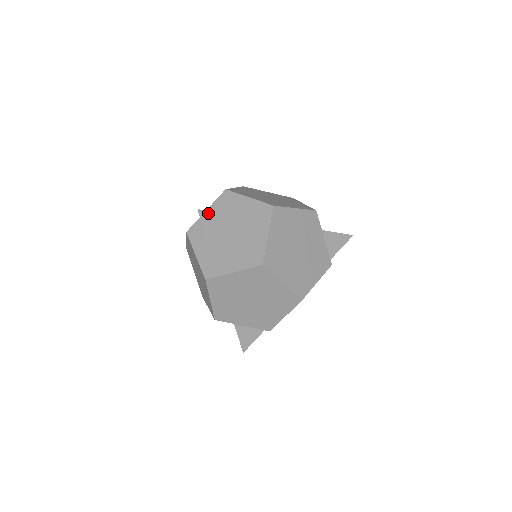
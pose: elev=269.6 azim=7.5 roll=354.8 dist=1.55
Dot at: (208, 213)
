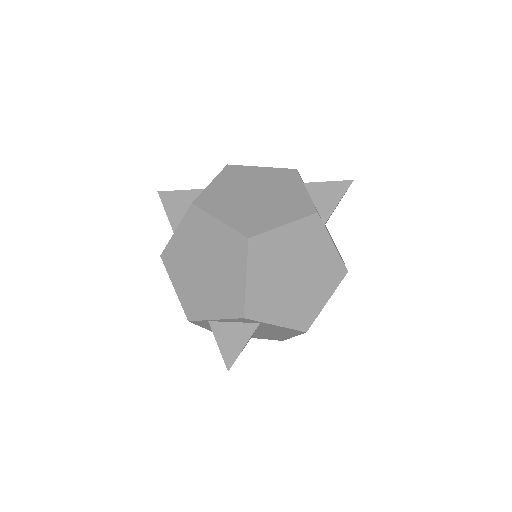
Dot at: (168, 193)
